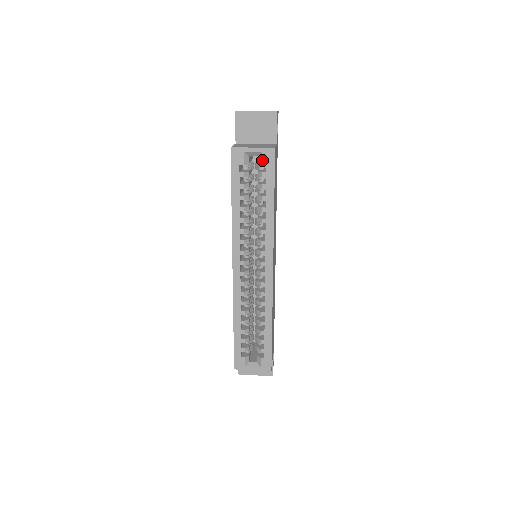
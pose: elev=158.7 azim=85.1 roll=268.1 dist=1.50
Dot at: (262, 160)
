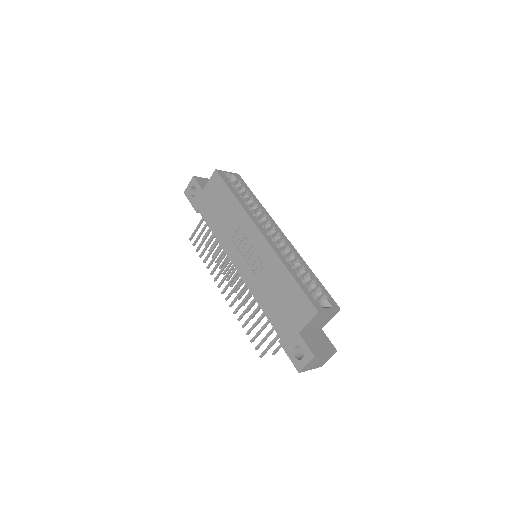
Dot at: (236, 178)
